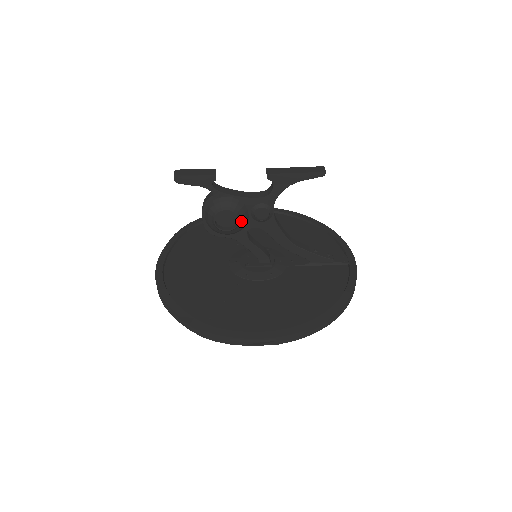
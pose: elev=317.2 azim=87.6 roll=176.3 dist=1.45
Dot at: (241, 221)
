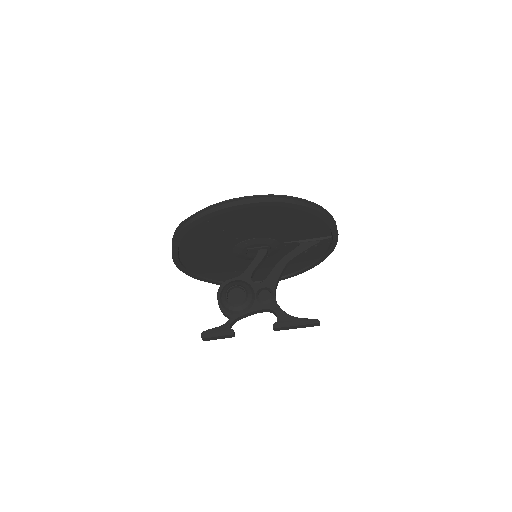
Dot at: occluded
